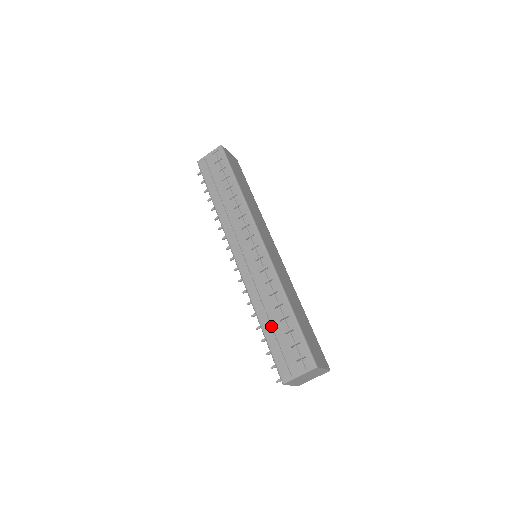
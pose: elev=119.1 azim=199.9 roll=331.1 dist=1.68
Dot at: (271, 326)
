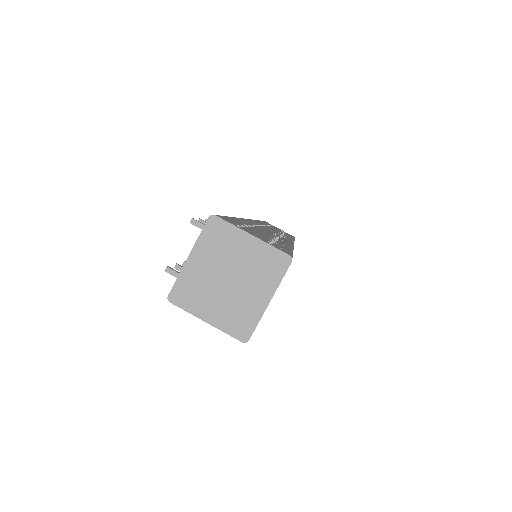
Dot at: (249, 226)
